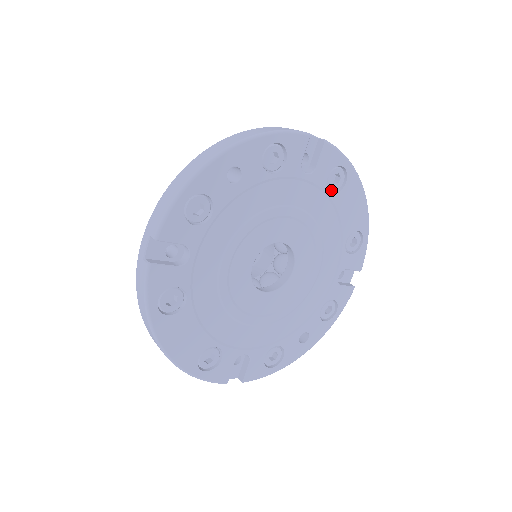
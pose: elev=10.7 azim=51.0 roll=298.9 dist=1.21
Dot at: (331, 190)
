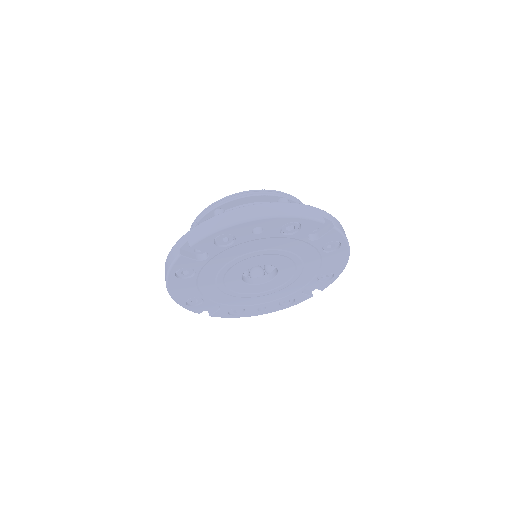
Dot at: (324, 250)
